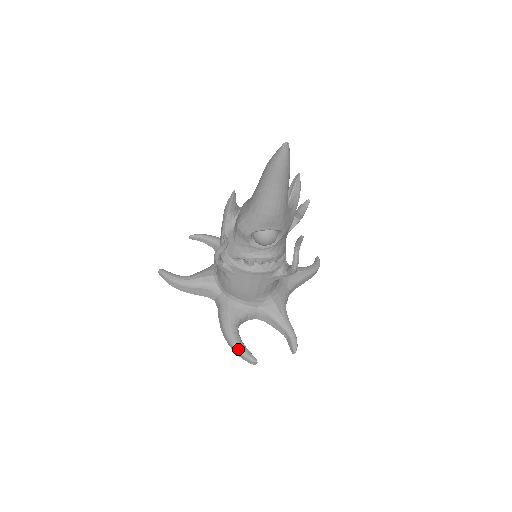
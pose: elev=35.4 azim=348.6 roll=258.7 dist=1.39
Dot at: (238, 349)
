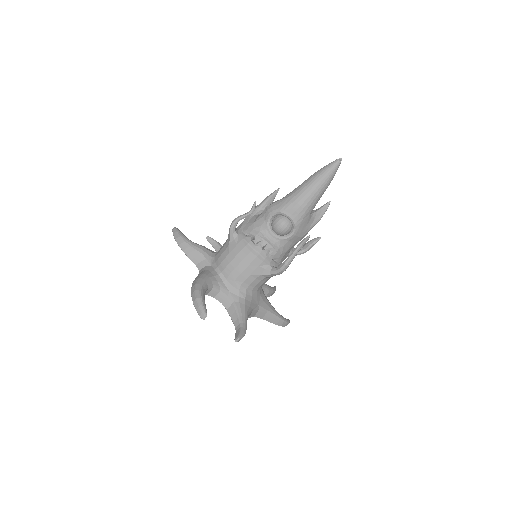
Dot at: (199, 297)
